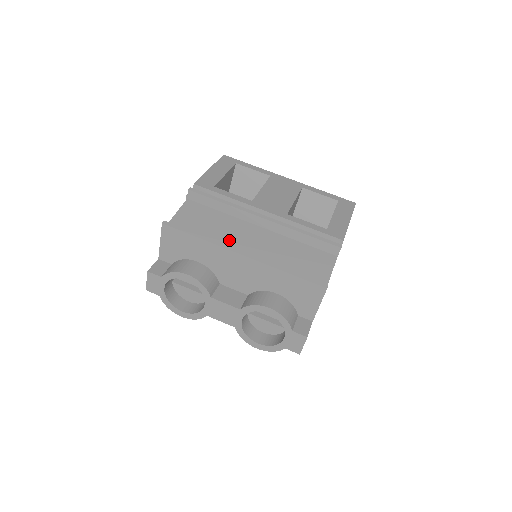
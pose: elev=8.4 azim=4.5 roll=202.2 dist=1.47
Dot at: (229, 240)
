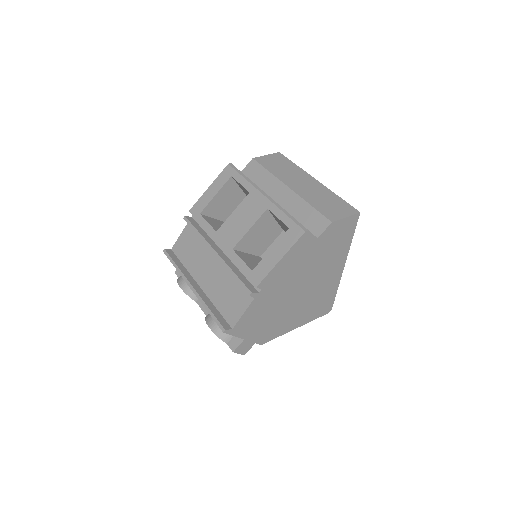
Dot at: (197, 267)
